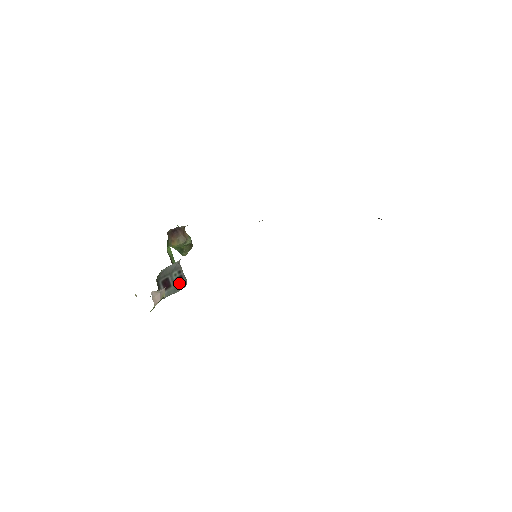
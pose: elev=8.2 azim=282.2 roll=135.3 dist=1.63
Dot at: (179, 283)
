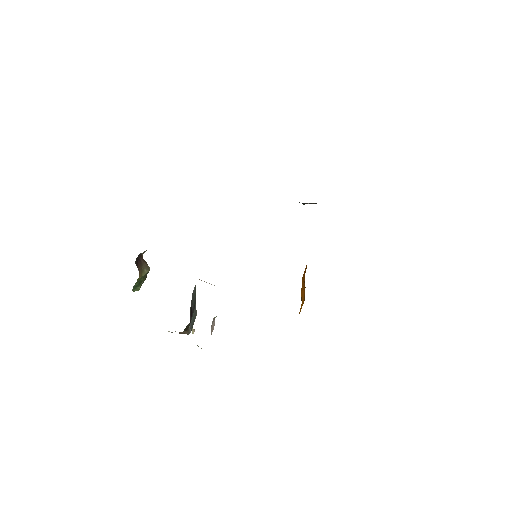
Dot at: (194, 310)
